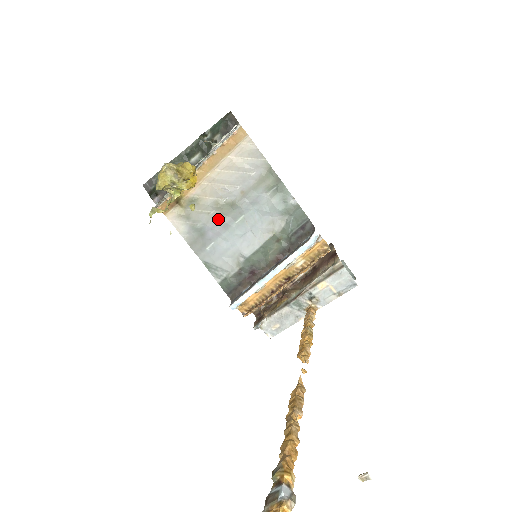
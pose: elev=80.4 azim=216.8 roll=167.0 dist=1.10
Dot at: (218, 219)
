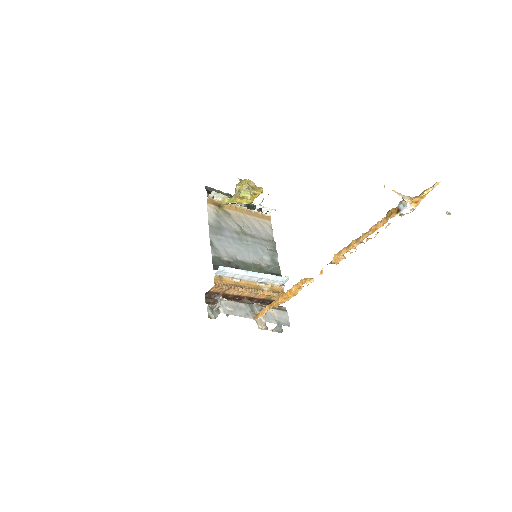
Dot at: (235, 232)
